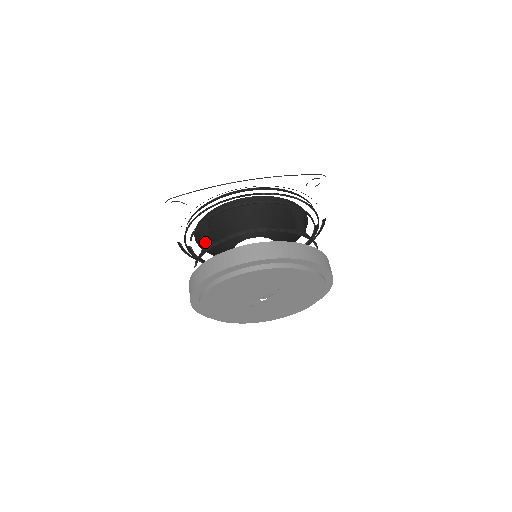
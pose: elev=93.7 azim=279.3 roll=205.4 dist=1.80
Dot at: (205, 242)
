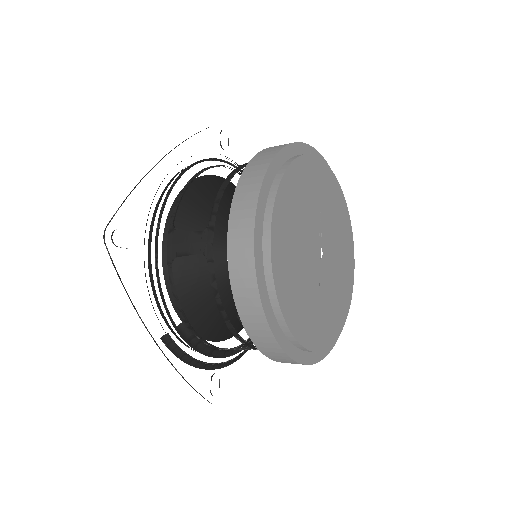
Dot at: (198, 242)
